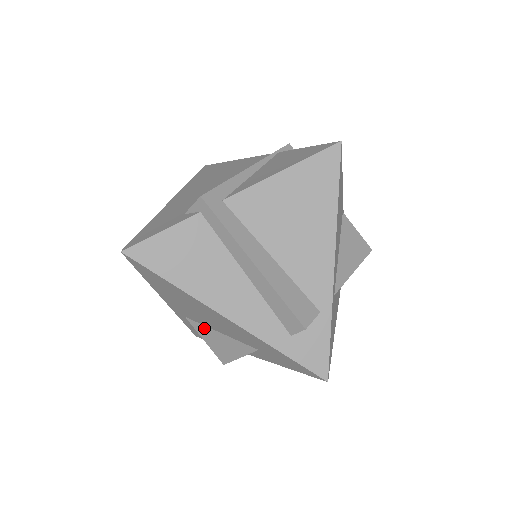
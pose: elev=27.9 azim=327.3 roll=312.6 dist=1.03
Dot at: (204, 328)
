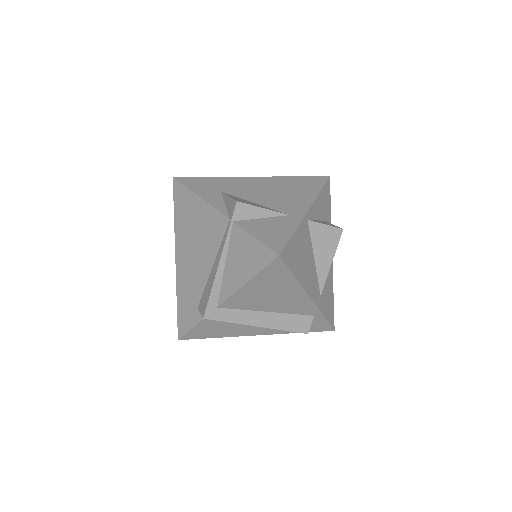
Dot at: occluded
